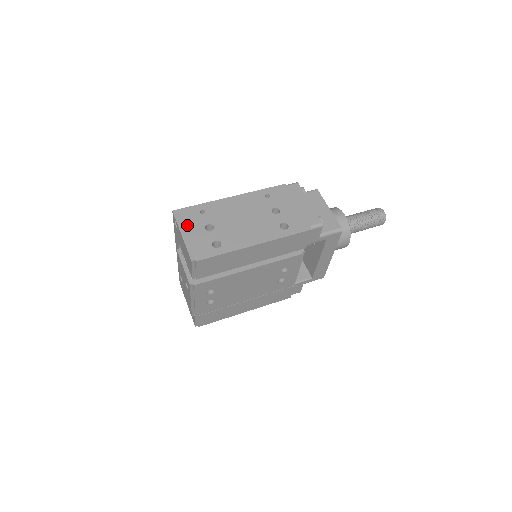
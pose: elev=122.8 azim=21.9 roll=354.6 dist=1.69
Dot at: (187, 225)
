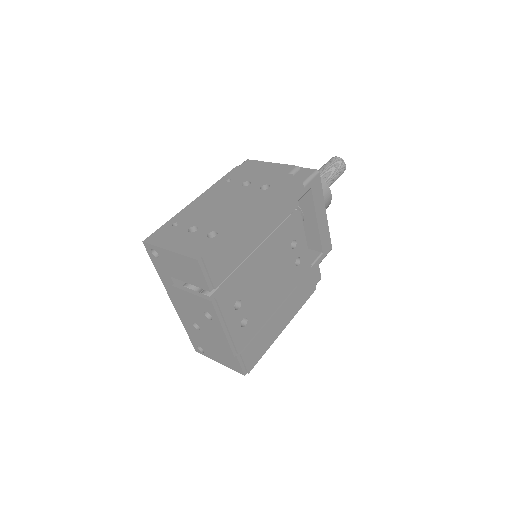
Dot at: (168, 241)
